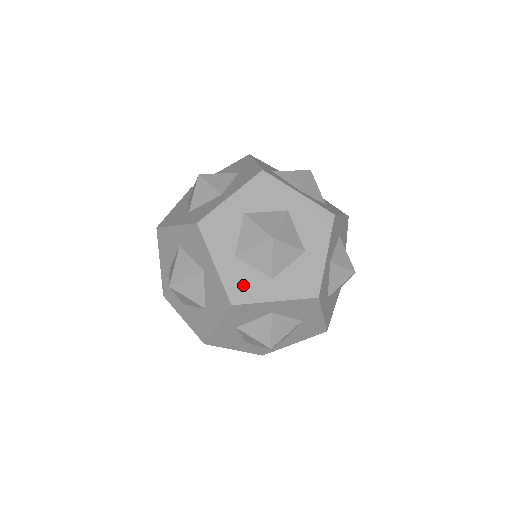
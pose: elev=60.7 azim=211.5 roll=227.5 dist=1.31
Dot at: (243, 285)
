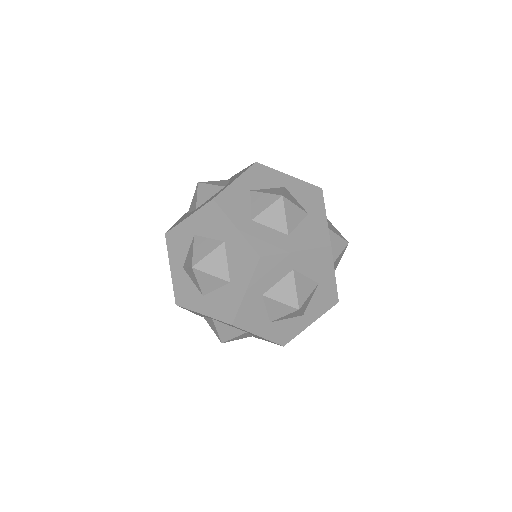
Dot at: (265, 241)
